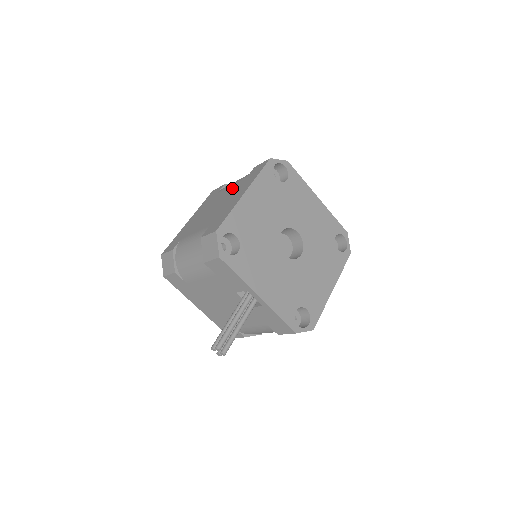
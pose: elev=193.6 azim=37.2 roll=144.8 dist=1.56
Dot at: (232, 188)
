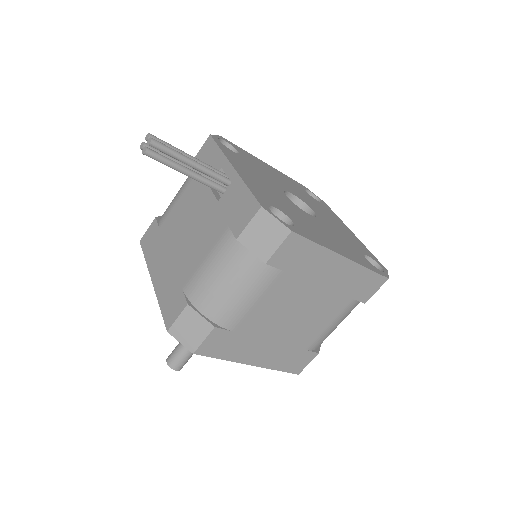
Dot at: occluded
